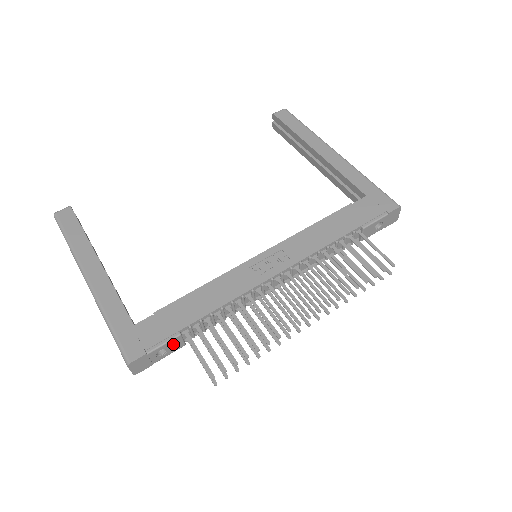
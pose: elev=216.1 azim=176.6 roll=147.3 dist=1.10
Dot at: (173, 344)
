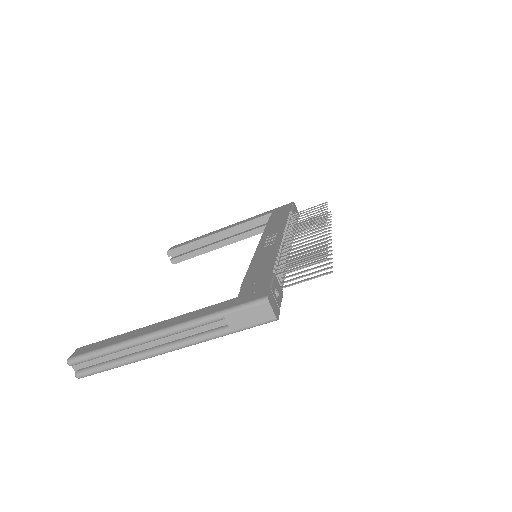
Dot at: (277, 285)
